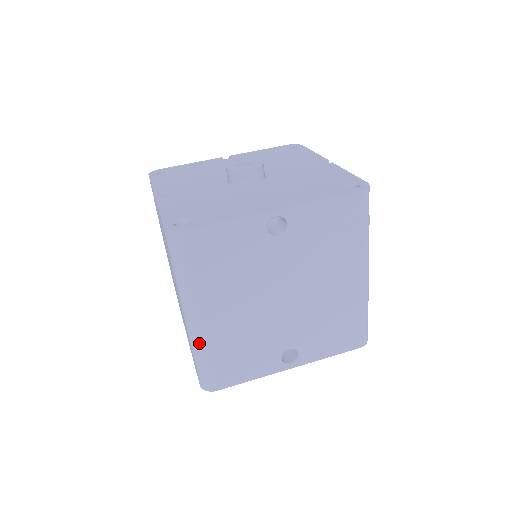
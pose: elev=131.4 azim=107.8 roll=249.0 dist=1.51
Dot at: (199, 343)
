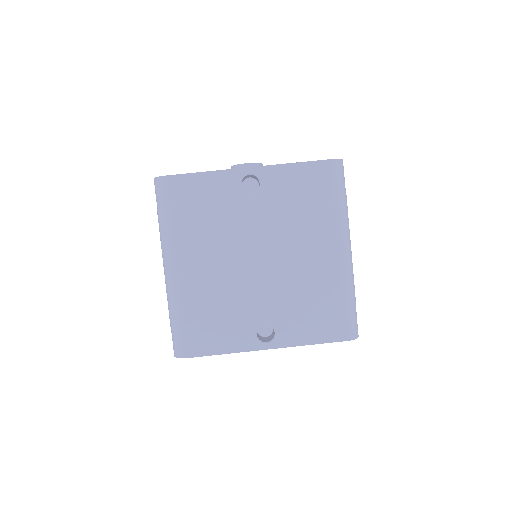
Dot at: (173, 296)
